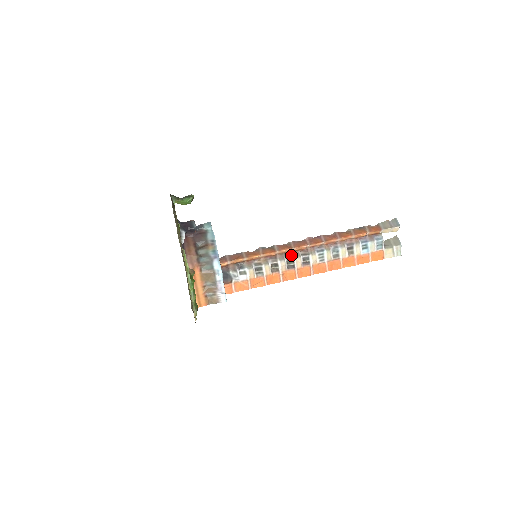
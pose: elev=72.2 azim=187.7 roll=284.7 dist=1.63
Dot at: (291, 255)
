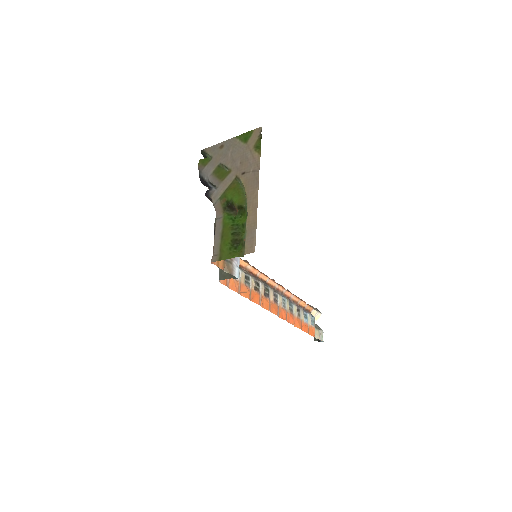
Dot at: (266, 284)
